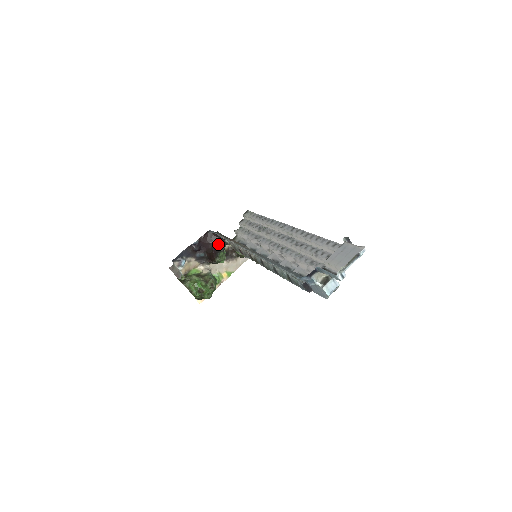
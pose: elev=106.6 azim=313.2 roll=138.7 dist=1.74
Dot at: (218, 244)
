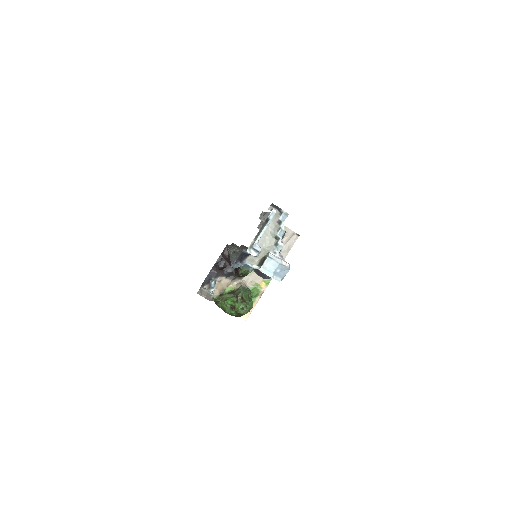
Dot at: occluded
